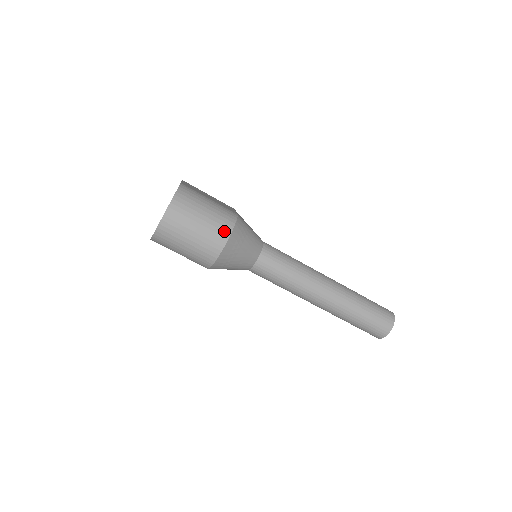
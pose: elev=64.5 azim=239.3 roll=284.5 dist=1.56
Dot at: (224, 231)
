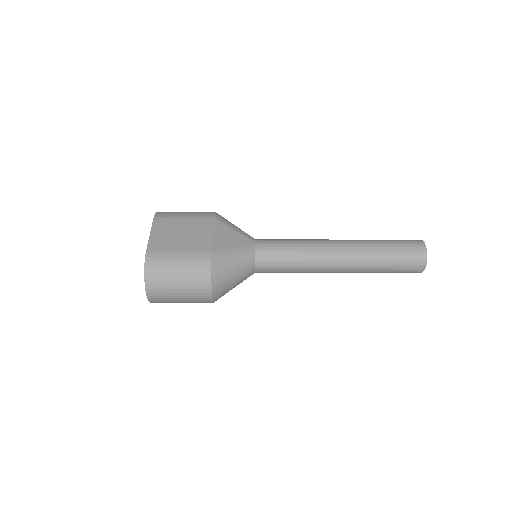
Dot at: (204, 284)
